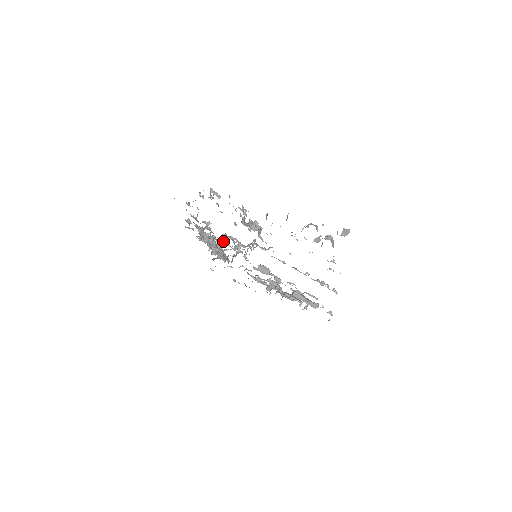
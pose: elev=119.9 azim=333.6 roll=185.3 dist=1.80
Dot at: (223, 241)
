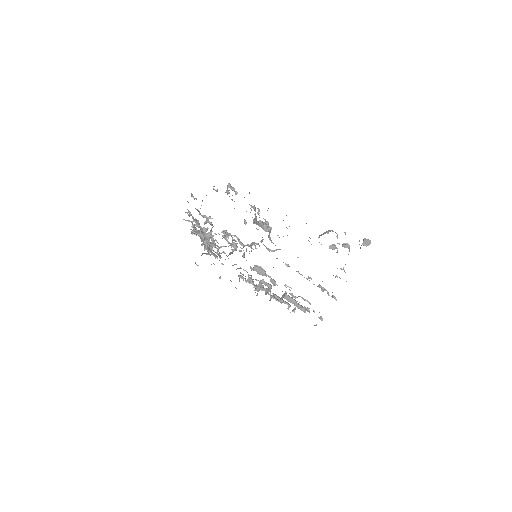
Dot at: (224, 238)
